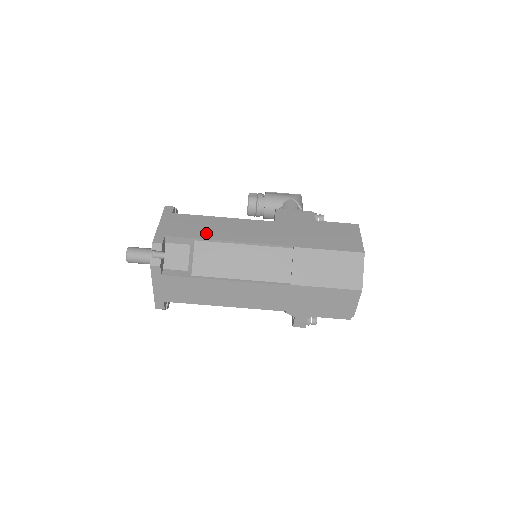
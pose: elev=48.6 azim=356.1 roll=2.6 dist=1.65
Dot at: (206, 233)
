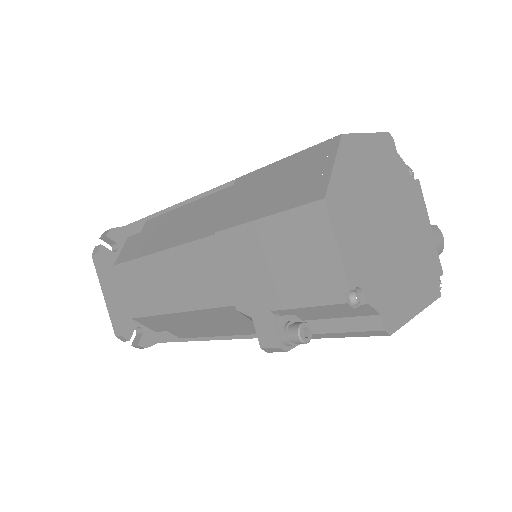
Dot at: occluded
